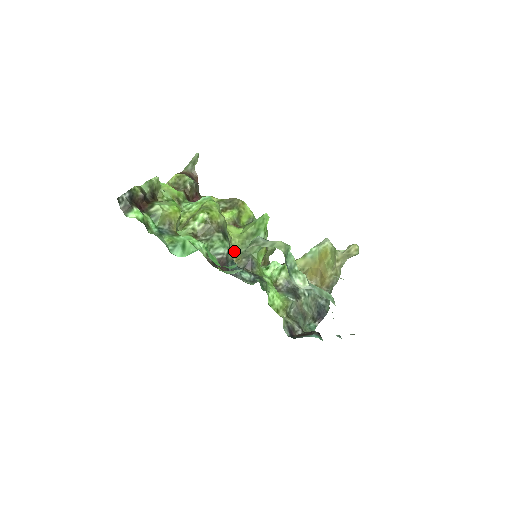
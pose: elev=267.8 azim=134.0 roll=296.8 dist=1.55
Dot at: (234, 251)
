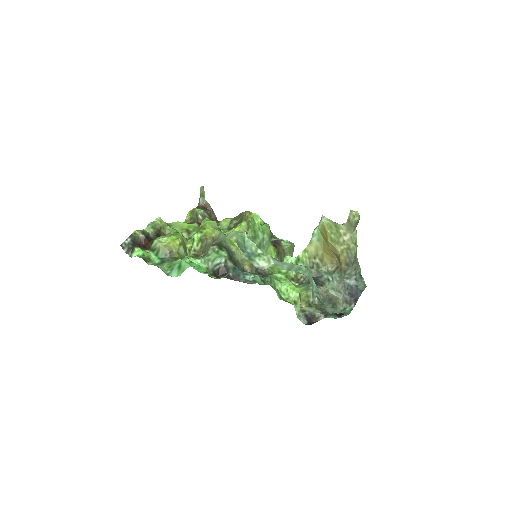
Dot at: (245, 259)
